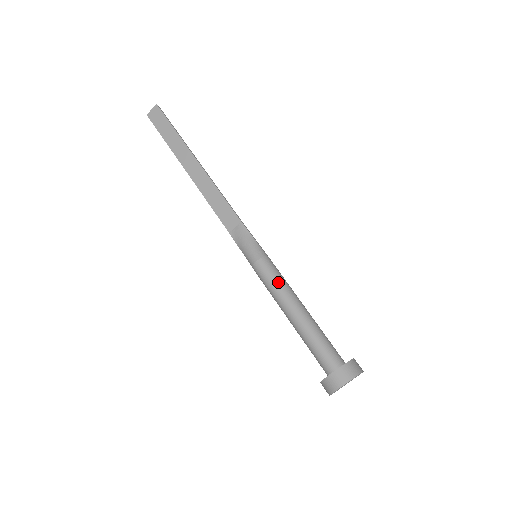
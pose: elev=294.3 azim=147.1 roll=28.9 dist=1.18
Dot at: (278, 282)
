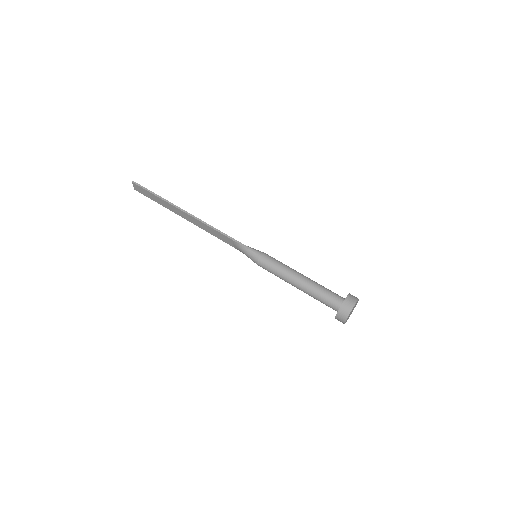
Dot at: (276, 272)
